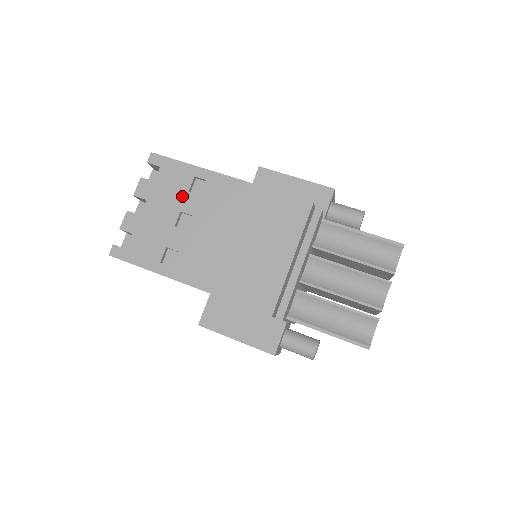
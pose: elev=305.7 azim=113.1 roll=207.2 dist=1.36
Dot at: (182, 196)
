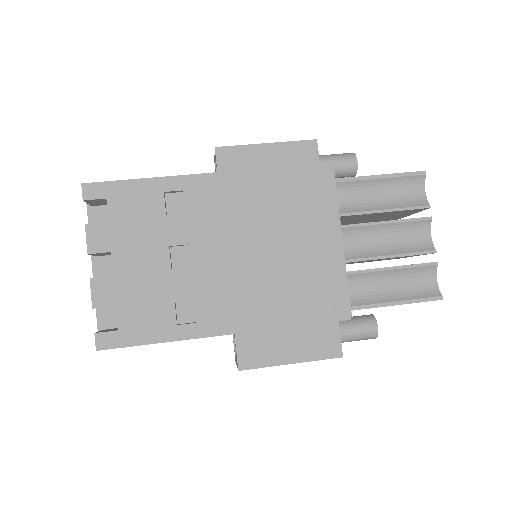
Dot at: (160, 225)
